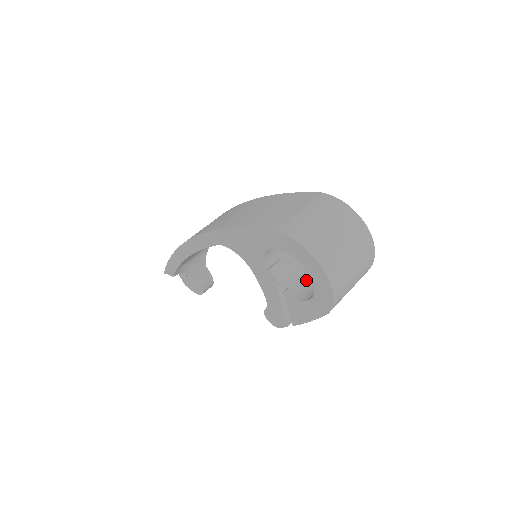
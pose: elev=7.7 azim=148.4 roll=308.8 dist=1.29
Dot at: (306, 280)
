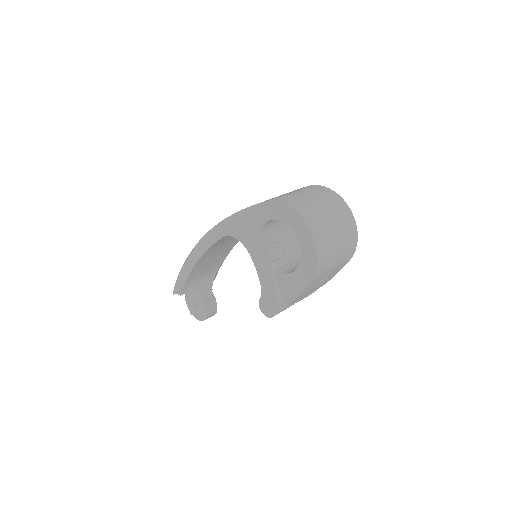
Dot at: (297, 263)
